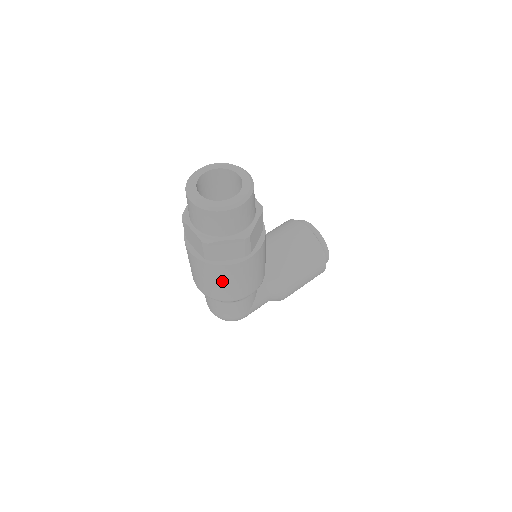
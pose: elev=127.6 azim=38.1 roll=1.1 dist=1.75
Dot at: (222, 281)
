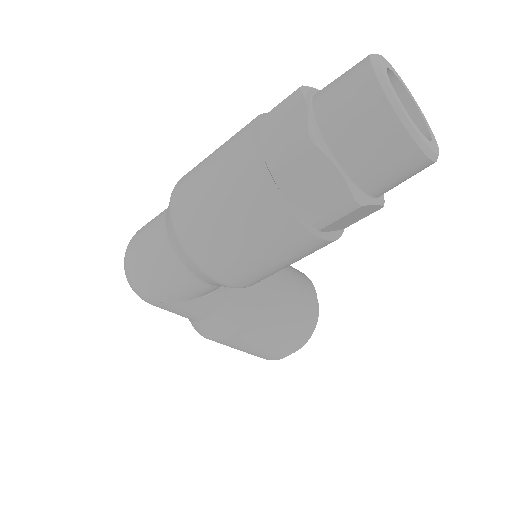
Dot at: (236, 219)
